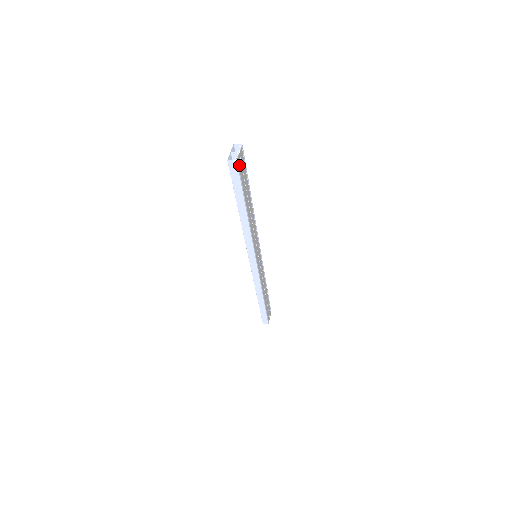
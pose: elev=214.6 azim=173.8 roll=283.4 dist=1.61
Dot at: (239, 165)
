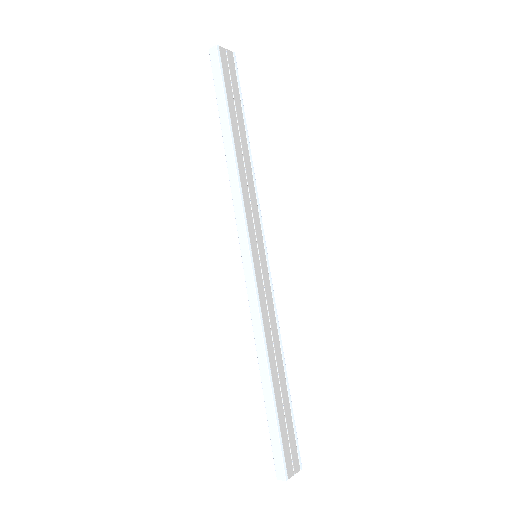
Dot at: (222, 59)
